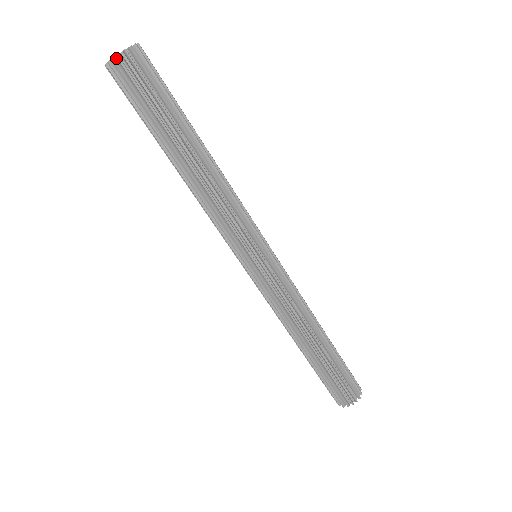
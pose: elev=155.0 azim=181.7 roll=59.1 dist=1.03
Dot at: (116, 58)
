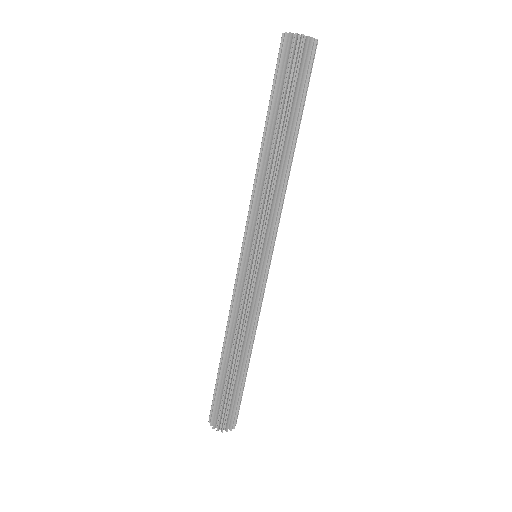
Dot at: (298, 35)
